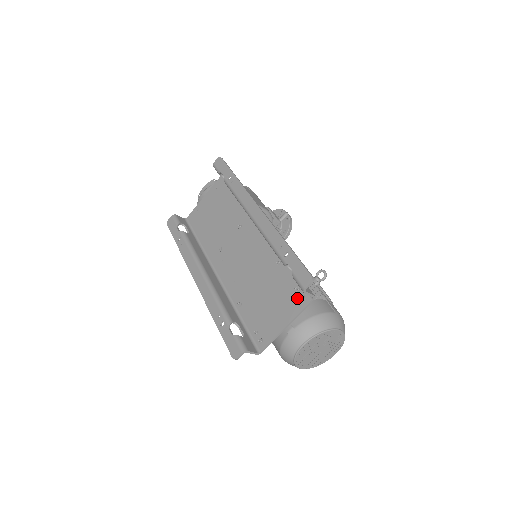
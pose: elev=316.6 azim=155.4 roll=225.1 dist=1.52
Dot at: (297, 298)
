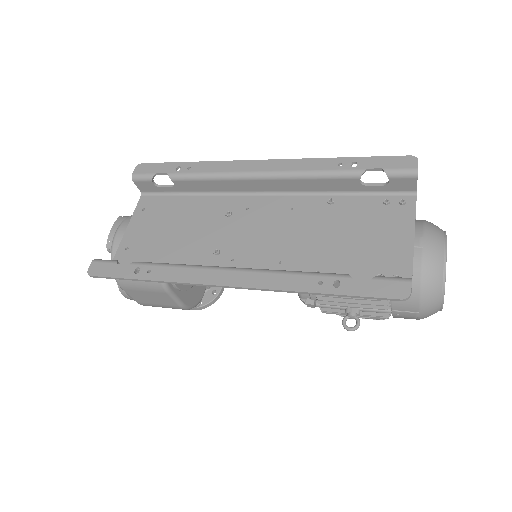
Dot at: (396, 208)
